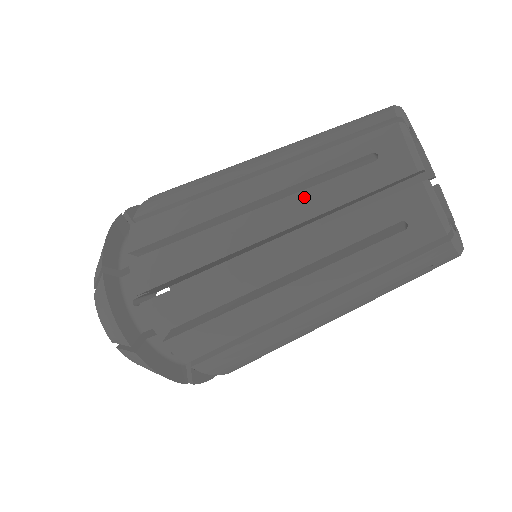
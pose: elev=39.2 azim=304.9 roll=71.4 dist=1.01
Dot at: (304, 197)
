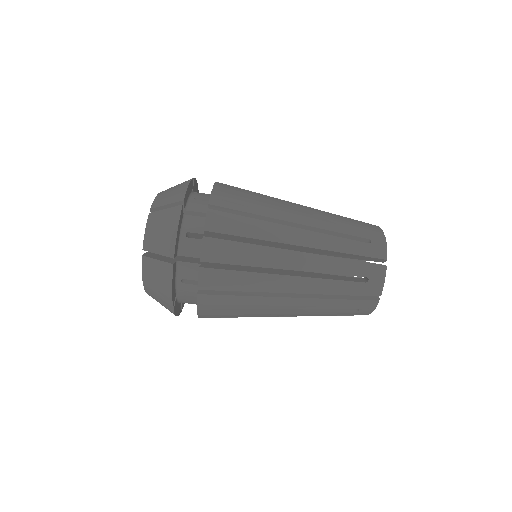
Dot at: (327, 213)
